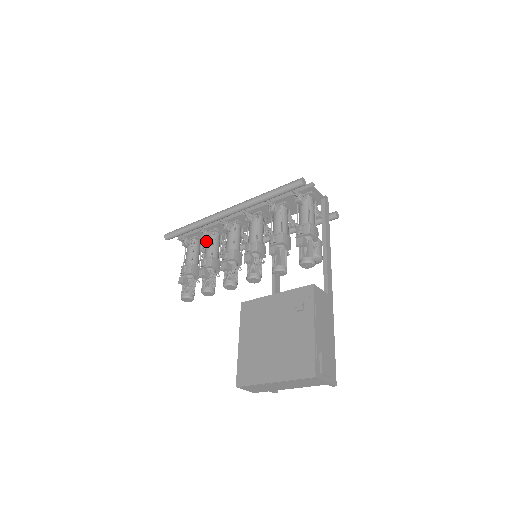
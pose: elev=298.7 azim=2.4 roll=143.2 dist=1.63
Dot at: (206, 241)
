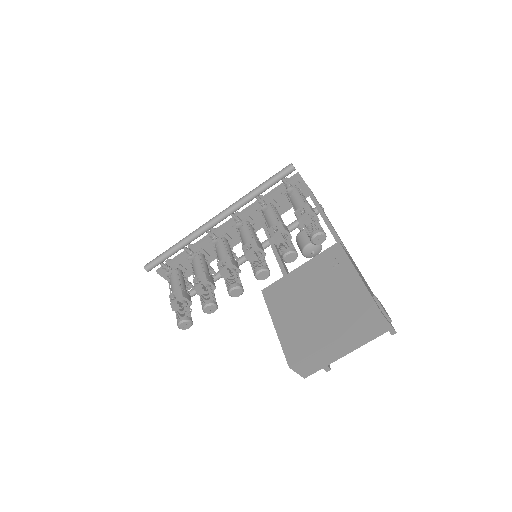
Dot at: (192, 263)
